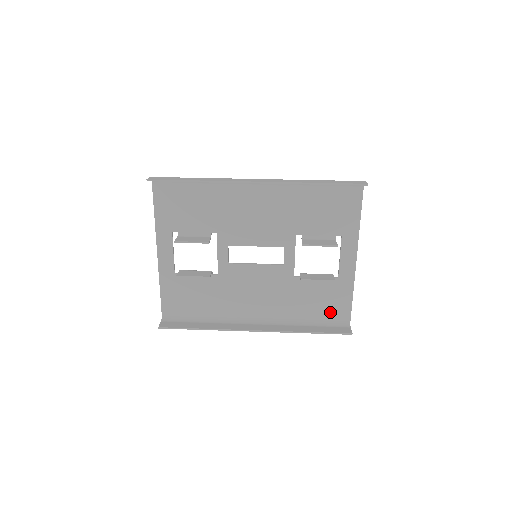
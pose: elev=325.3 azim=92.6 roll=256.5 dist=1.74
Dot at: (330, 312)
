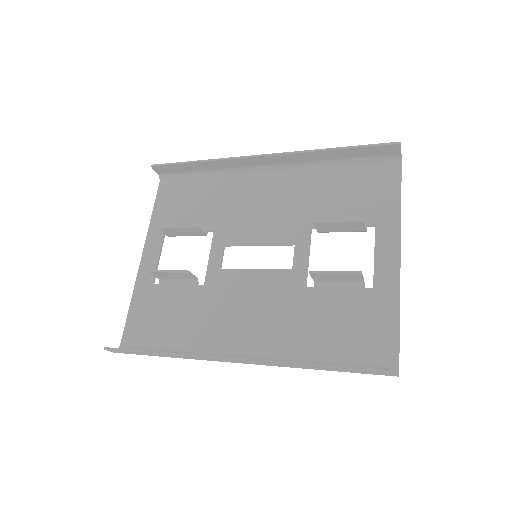
Dot at: (362, 348)
